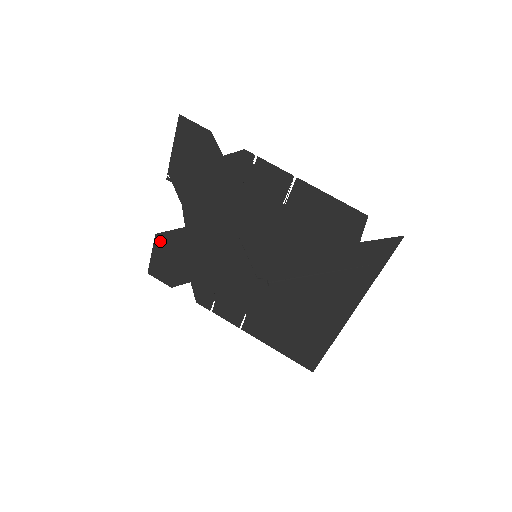
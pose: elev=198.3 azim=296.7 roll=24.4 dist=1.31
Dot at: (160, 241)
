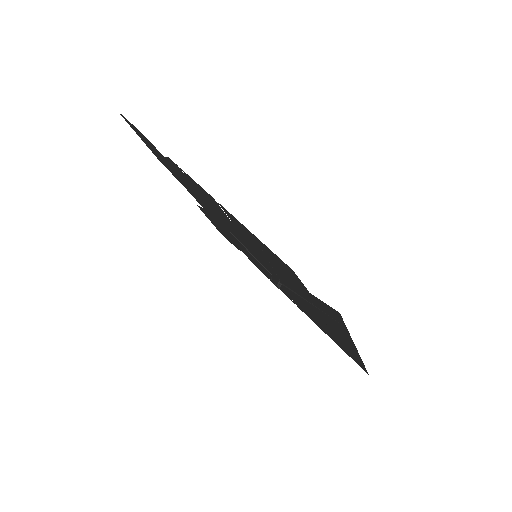
Dot at: occluded
